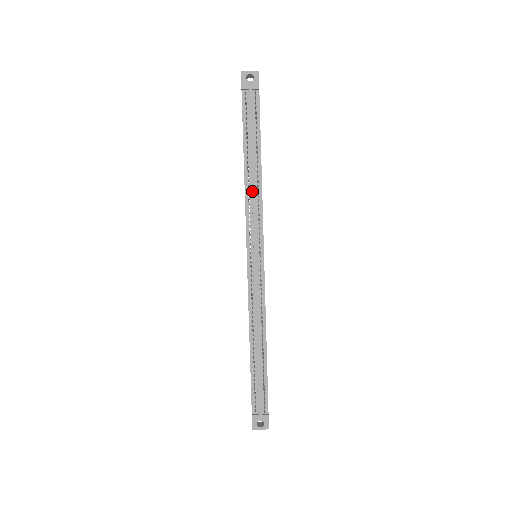
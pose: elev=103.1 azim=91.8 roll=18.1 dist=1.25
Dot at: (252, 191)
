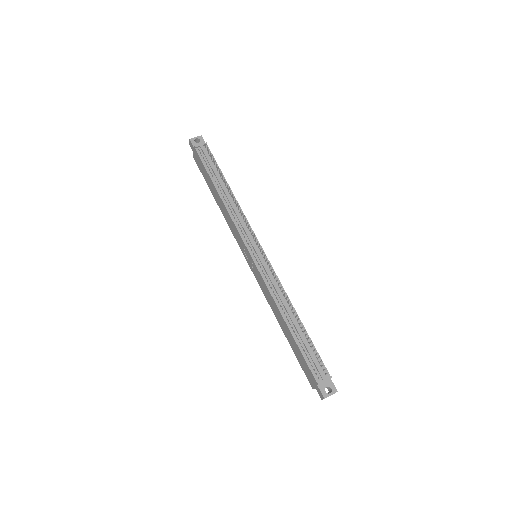
Dot at: (232, 207)
